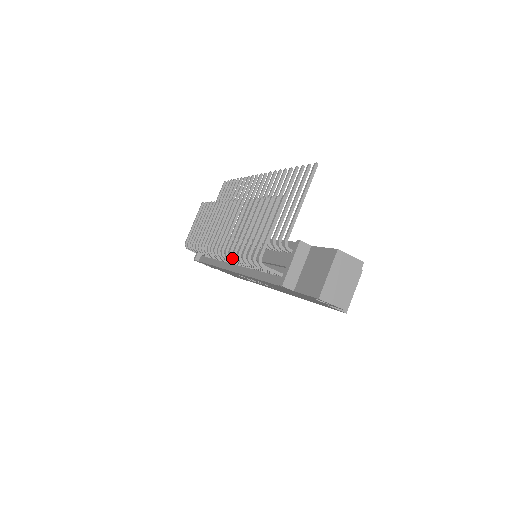
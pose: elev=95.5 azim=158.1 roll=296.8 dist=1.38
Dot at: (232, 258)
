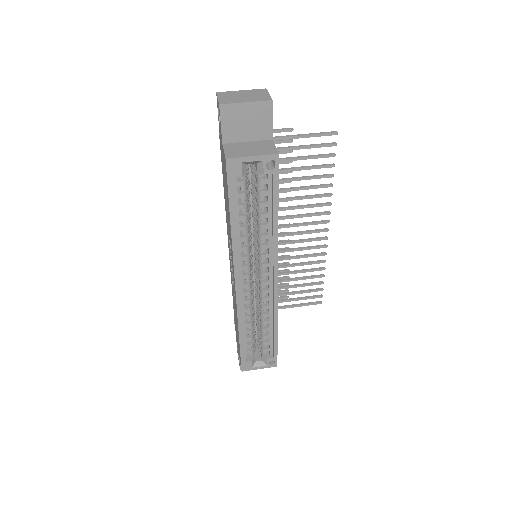
Dot at: occluded
